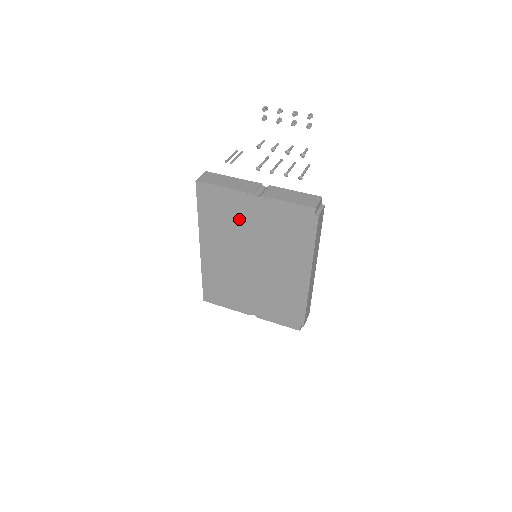
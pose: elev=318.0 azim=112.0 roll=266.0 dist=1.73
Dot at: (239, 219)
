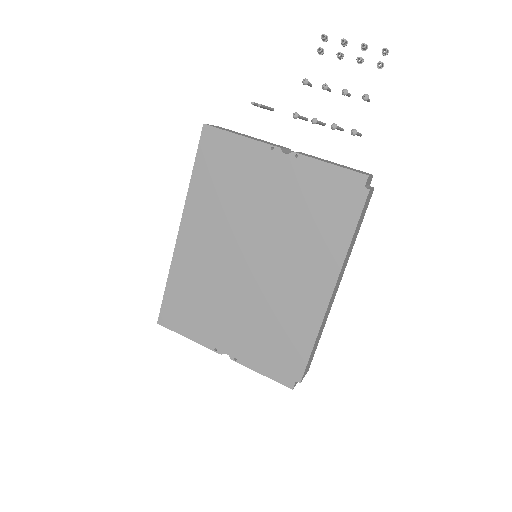
Dot at: (249, 188)
